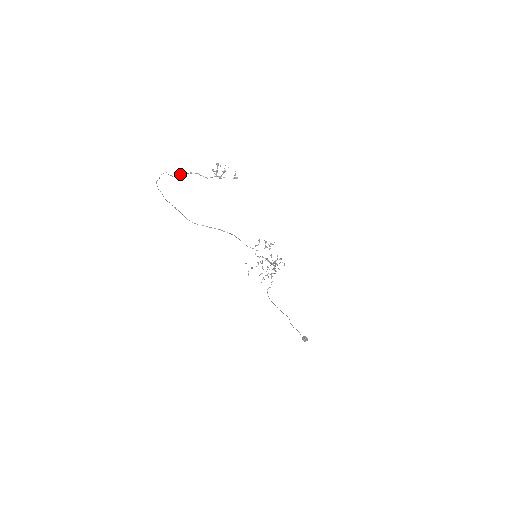
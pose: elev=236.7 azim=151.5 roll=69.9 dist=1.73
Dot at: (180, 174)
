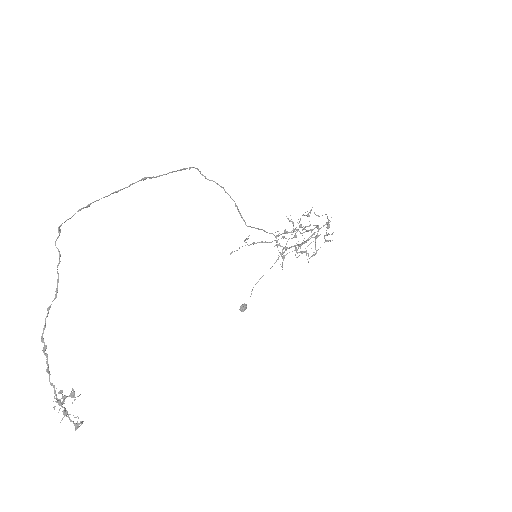
Dot at: occluded
